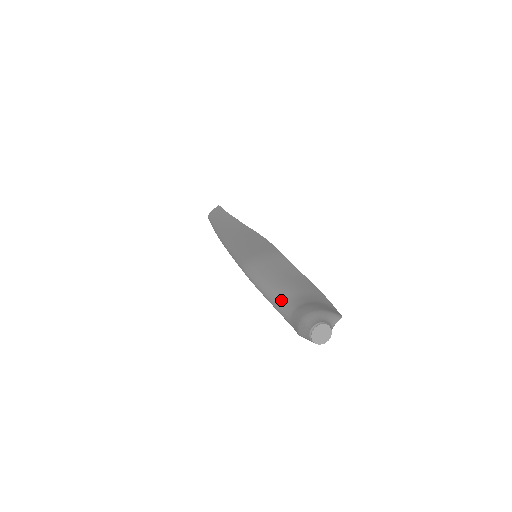
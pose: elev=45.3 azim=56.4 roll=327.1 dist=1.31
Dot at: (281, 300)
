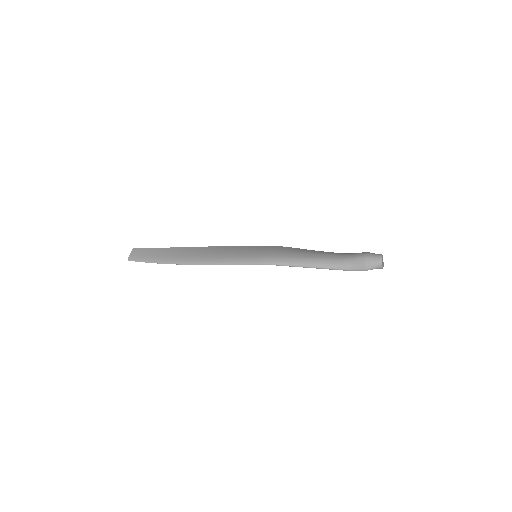
Dot at: (332, 261)
